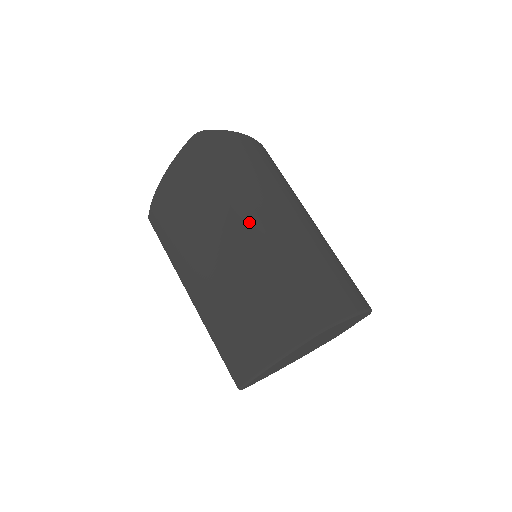
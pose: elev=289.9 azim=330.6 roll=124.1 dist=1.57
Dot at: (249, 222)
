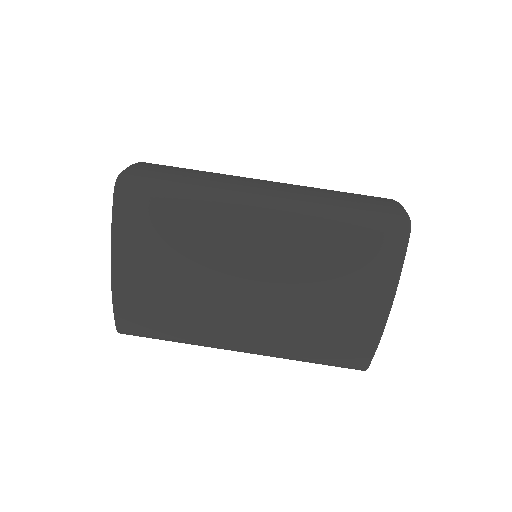
Dot at: (258, 204)
